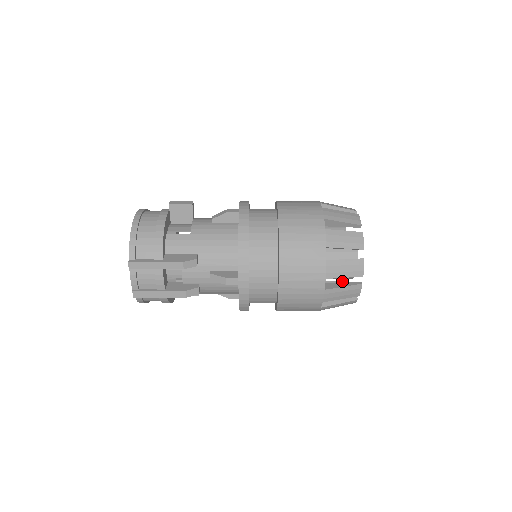
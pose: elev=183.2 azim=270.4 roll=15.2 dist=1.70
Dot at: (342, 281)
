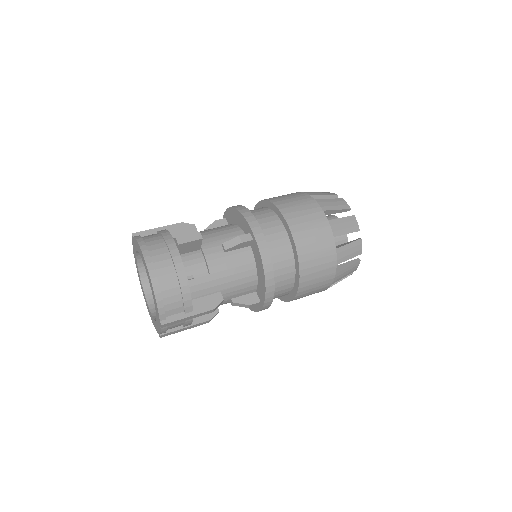
Dot at: occluded
